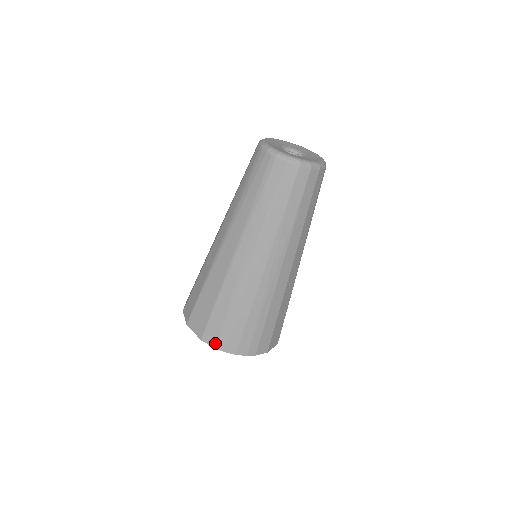
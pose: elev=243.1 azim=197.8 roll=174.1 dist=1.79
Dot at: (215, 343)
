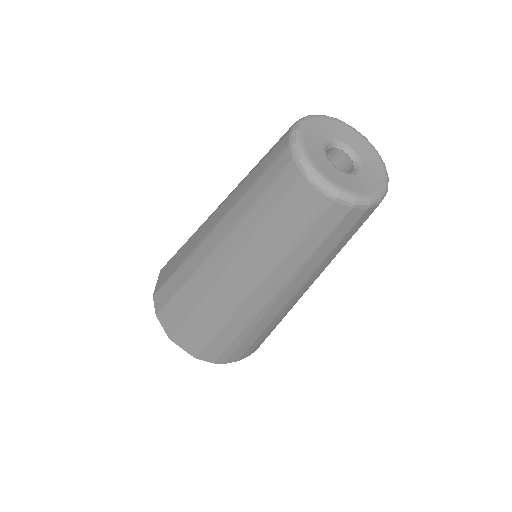
Dot at: (214, 360)
